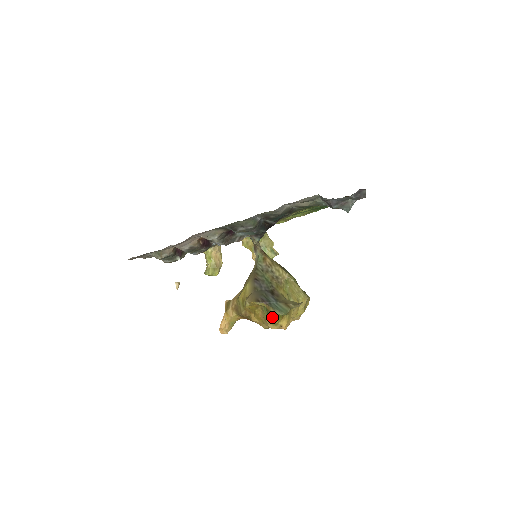
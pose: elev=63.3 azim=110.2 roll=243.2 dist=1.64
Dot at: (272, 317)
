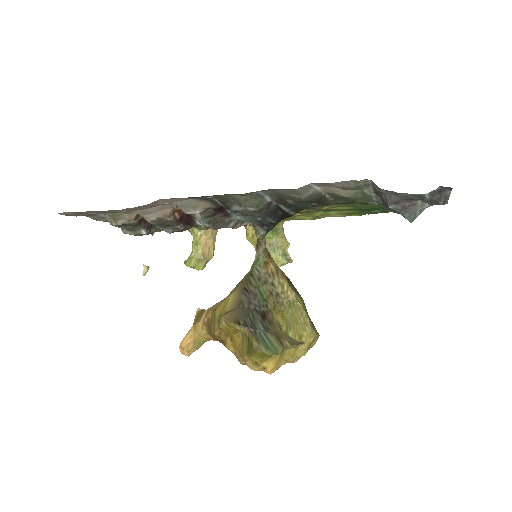
Dot at: (253, 353)
